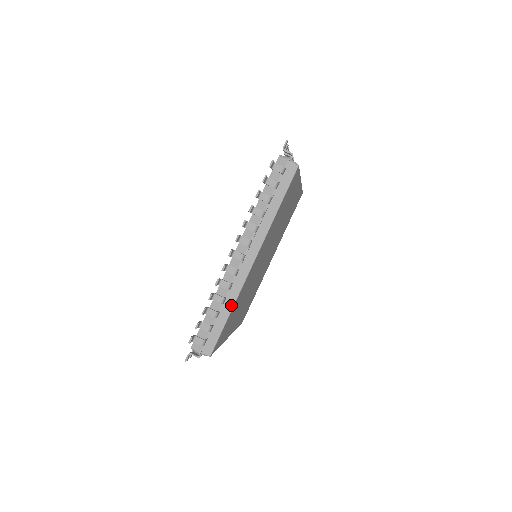
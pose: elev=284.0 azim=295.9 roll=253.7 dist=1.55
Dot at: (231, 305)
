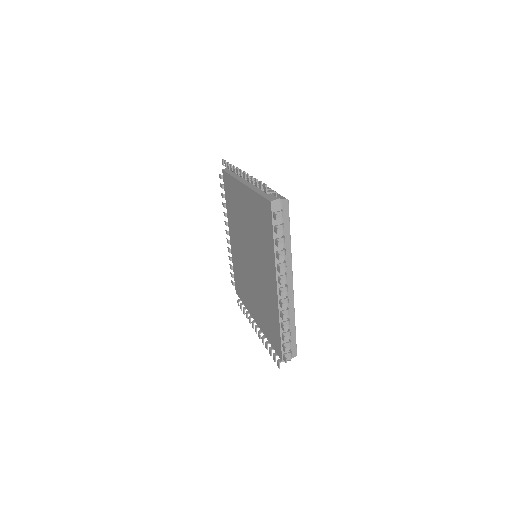
Dot at: (293, 319)
